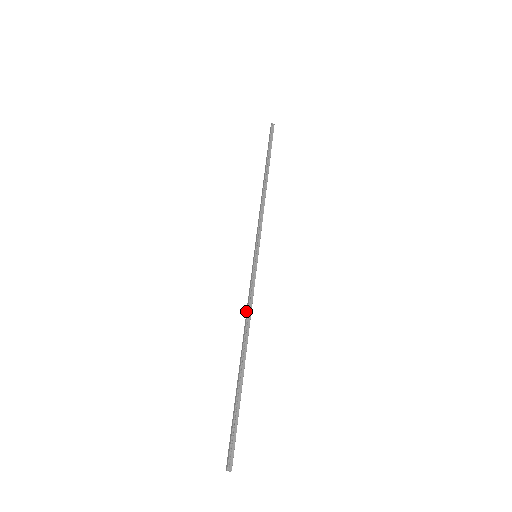
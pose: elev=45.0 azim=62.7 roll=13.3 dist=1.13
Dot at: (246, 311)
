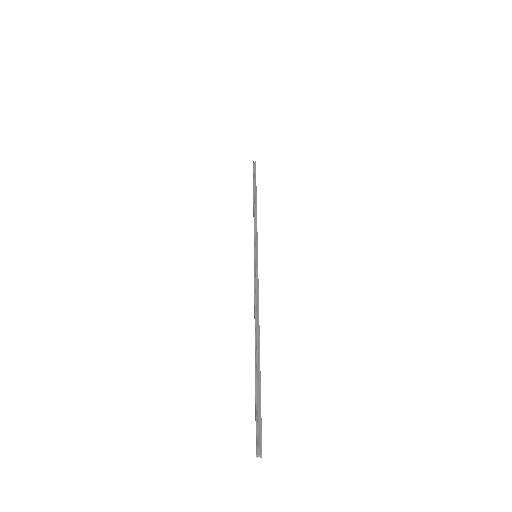
Dot at: (254, 302)
